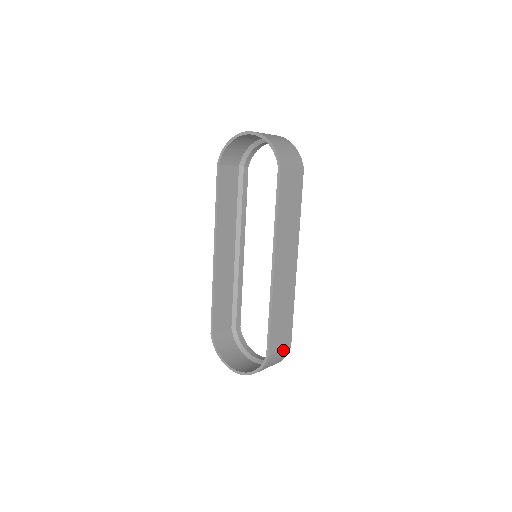
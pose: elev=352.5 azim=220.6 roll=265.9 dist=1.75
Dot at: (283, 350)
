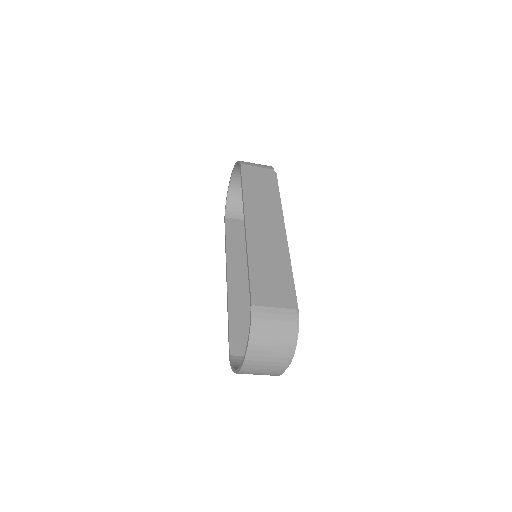
Dot at: (281, 309)
